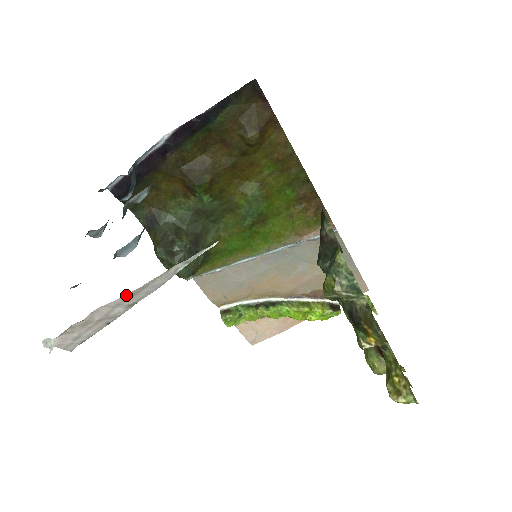
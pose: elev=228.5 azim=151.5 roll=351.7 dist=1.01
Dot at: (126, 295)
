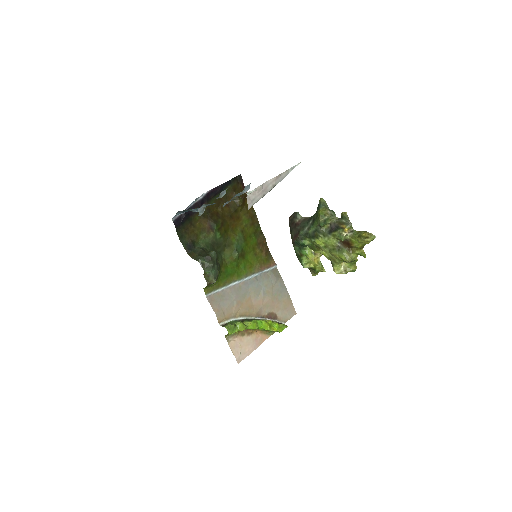
Dot at: (275, 177)
